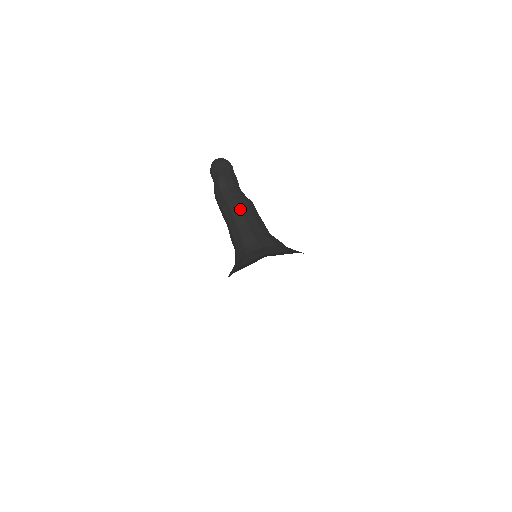
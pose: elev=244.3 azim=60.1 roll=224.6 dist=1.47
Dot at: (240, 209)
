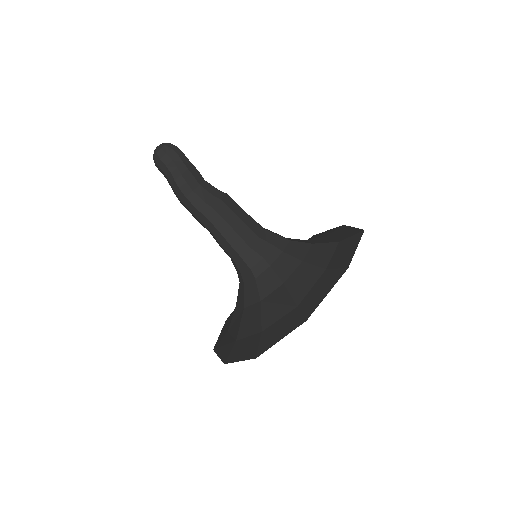
Dot at: (223, 219)
